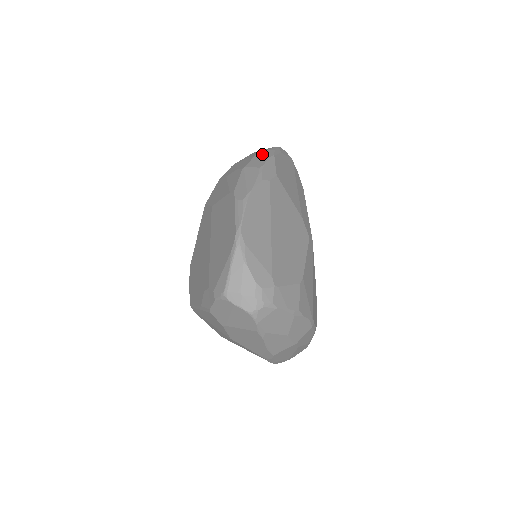
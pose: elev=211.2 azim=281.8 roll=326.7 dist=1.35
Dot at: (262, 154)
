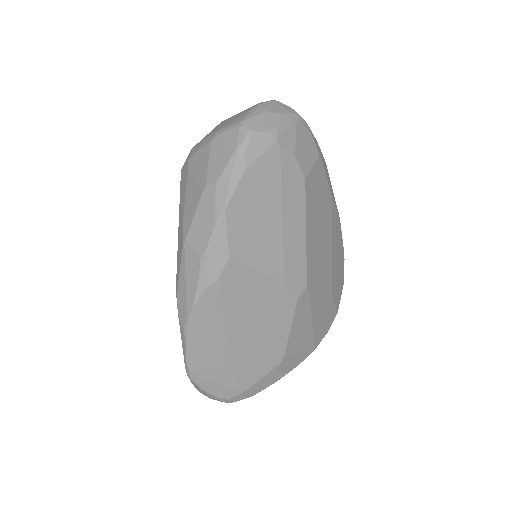
Dot at: (209, 199)
